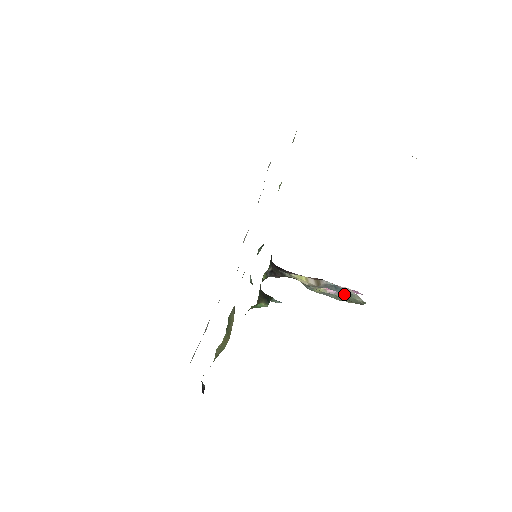
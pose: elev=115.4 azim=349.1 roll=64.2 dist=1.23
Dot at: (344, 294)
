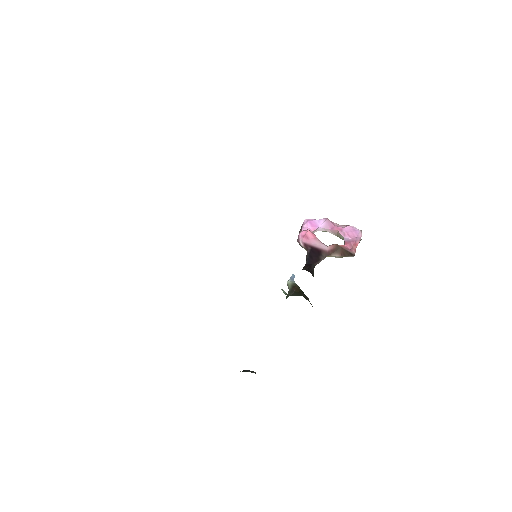
Dot at: occluded
